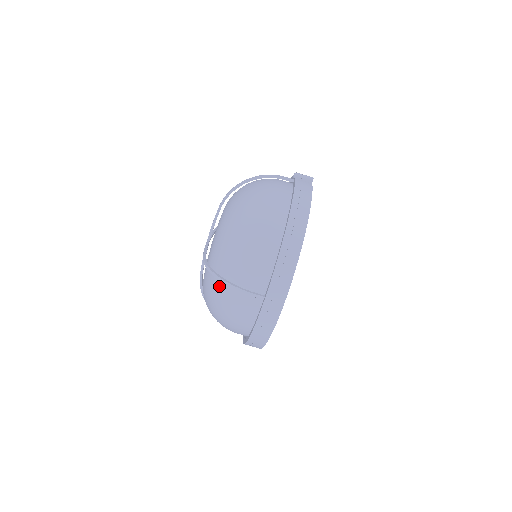
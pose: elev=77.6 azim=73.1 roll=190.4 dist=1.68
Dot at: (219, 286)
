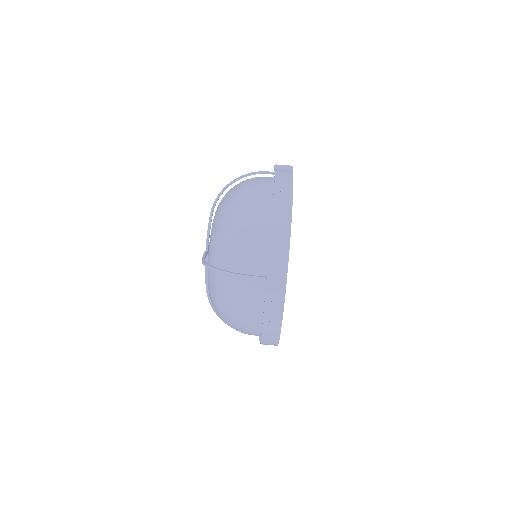
Dot at: (221, 281)
